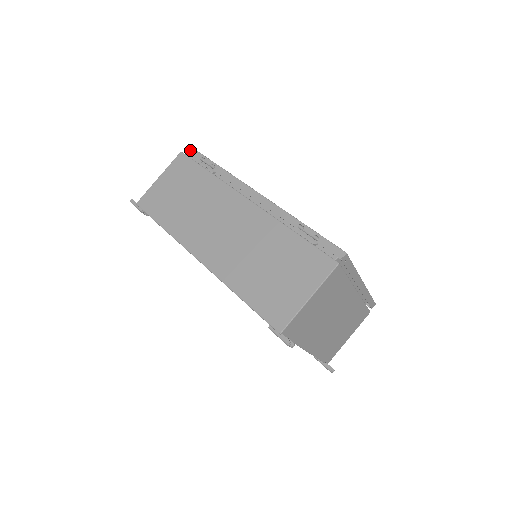
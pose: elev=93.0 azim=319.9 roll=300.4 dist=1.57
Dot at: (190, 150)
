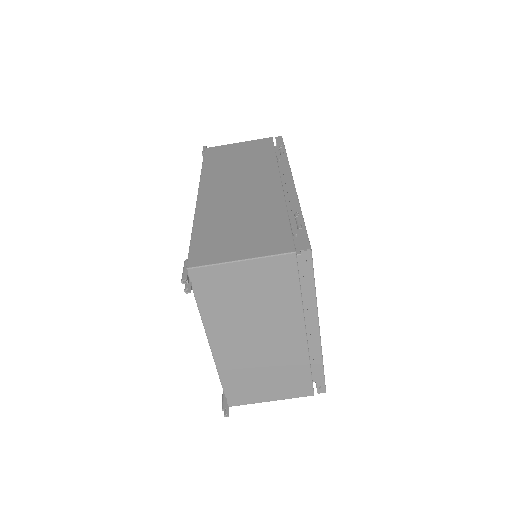
Dot at: (279, 139)
